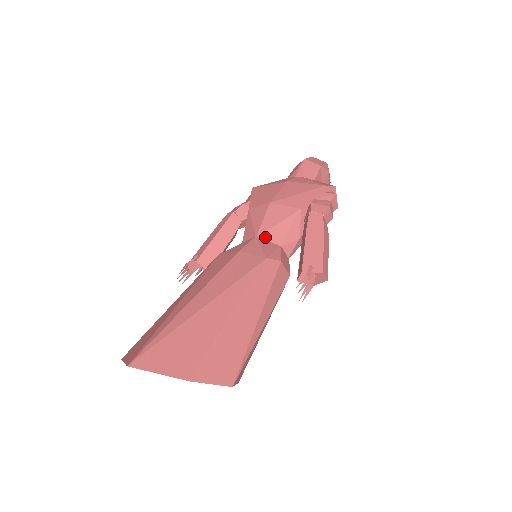
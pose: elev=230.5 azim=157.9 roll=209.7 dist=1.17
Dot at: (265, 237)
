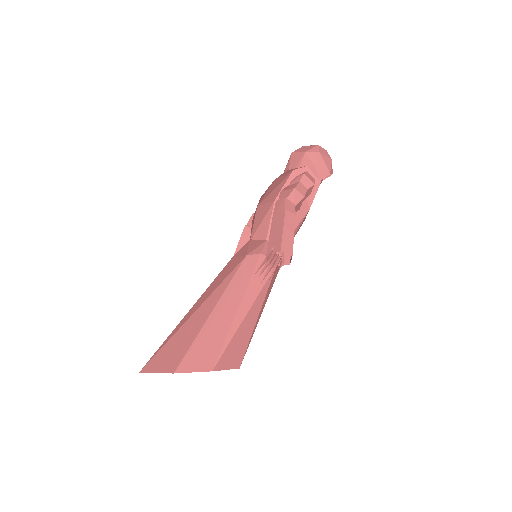
Dot at: (255, 237)
